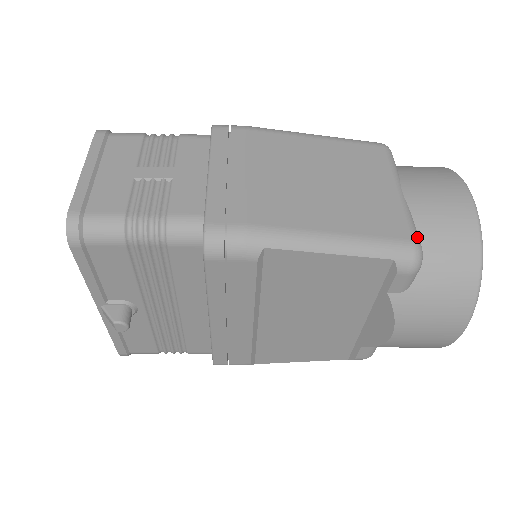
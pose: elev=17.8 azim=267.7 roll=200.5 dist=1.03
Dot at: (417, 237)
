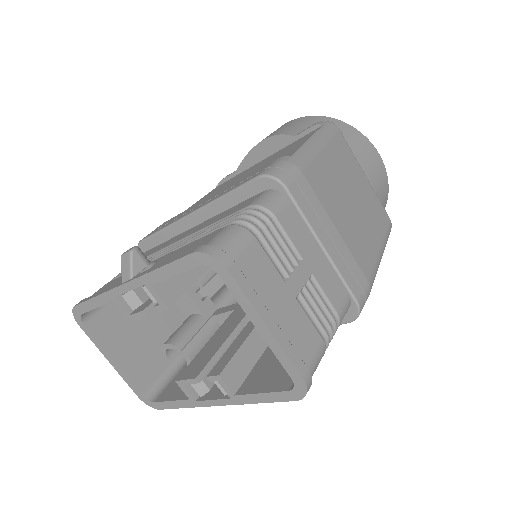
Dot at: occluded
